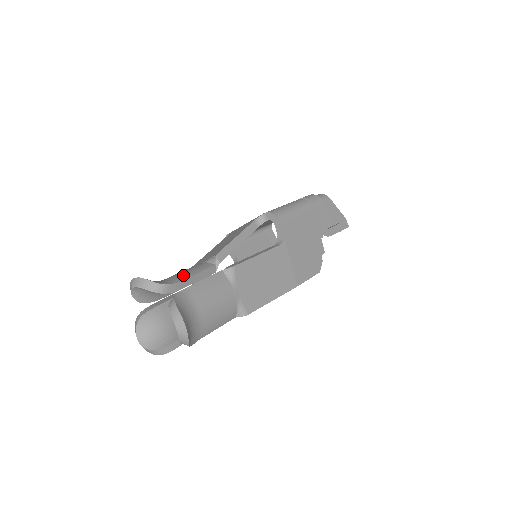
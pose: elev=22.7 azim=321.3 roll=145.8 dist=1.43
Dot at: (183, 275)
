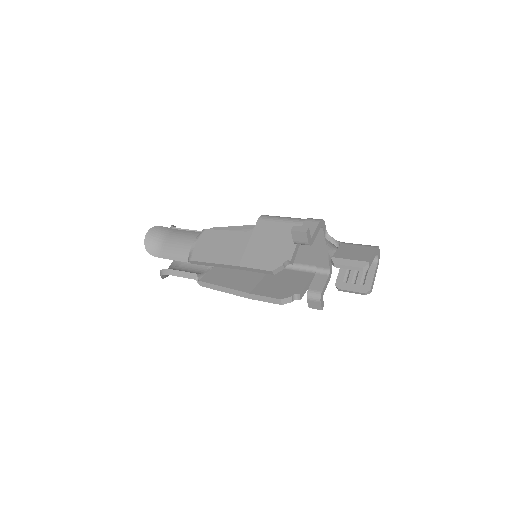
Dot at: occluded
